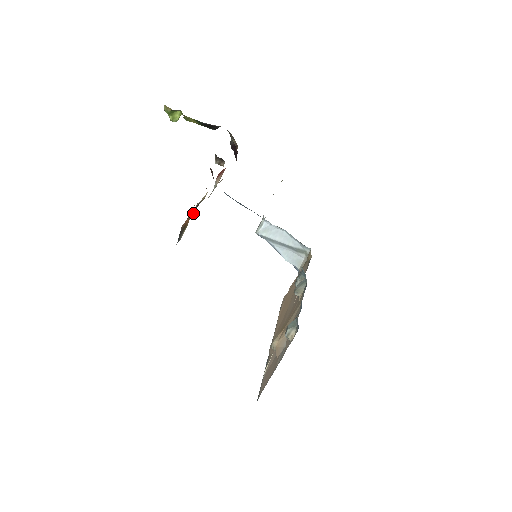
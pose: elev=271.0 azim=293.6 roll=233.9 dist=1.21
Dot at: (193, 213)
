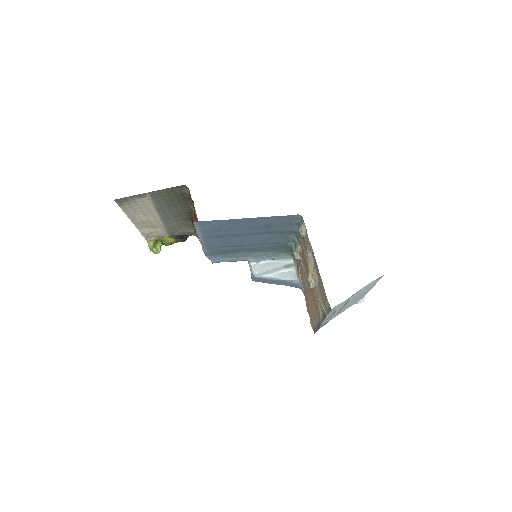
Dot at: occluded
